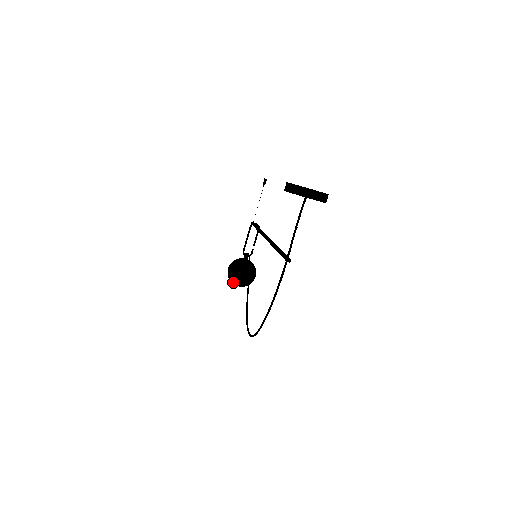
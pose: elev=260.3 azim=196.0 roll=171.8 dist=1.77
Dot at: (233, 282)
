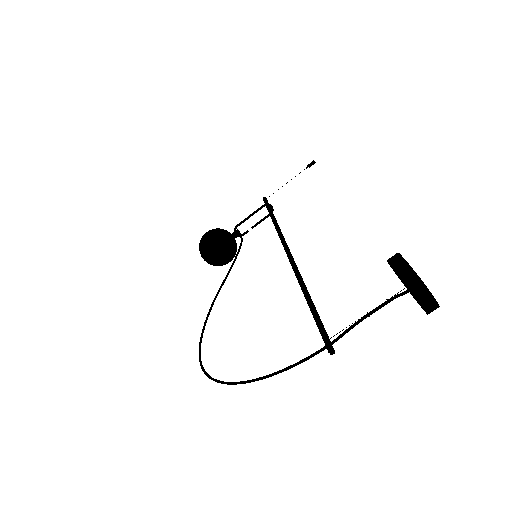
Dot at: (202, 253)
